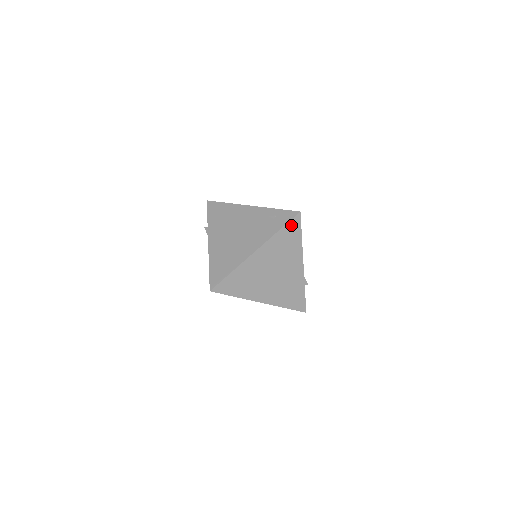
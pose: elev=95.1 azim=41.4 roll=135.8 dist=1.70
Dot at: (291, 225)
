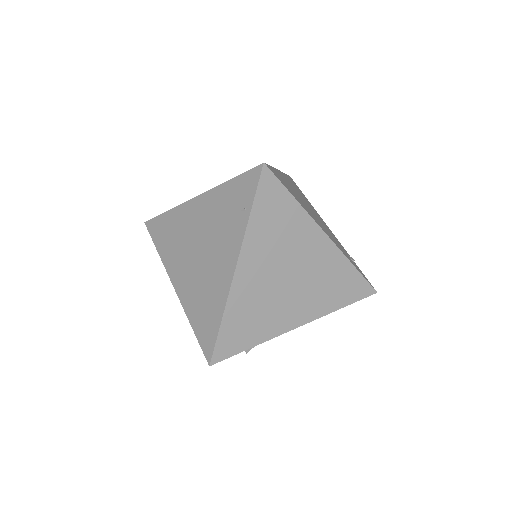
Dot at: (360, 284)
